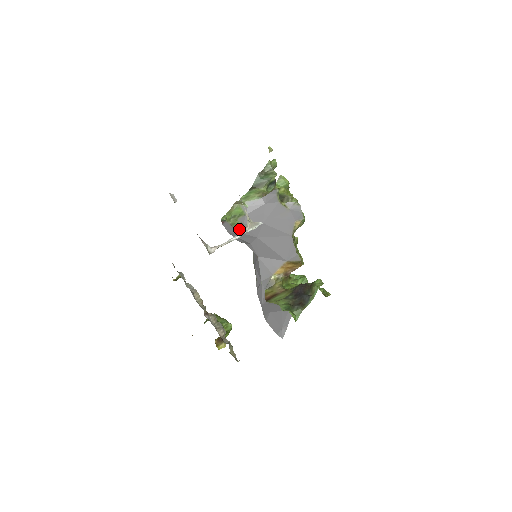
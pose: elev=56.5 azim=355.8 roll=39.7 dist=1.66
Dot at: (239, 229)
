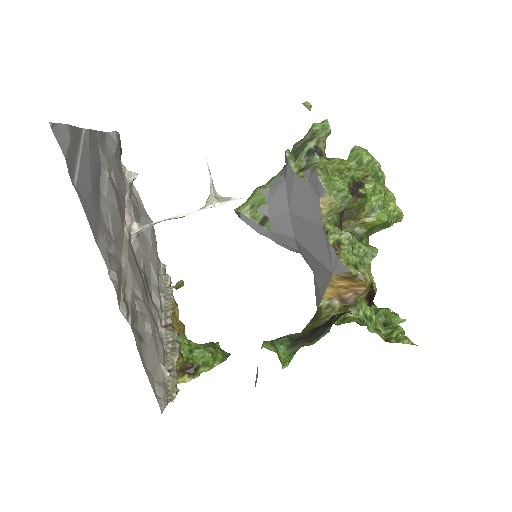
Dot at: (268, 226)
